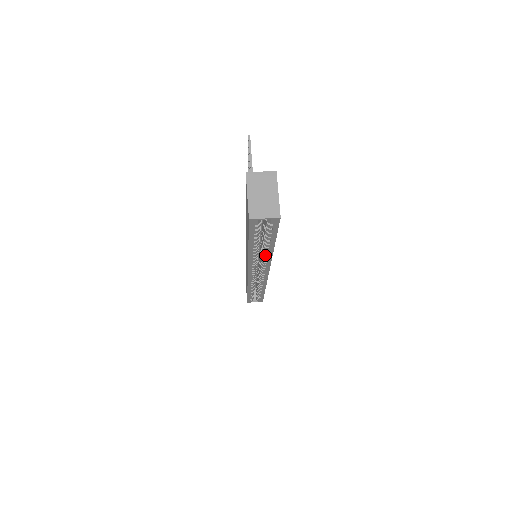
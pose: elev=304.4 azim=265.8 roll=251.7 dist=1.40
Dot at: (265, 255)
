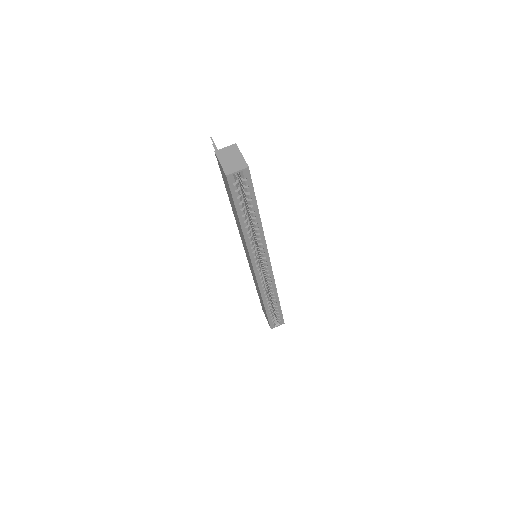
Dot at: (257, 231)
